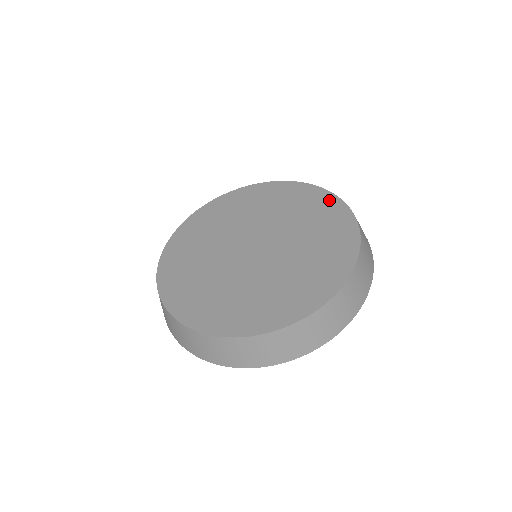
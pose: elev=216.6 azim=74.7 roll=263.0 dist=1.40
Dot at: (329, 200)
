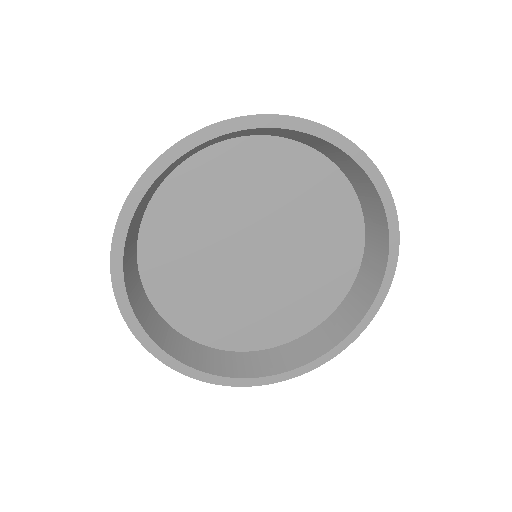
Dot at: occluded
